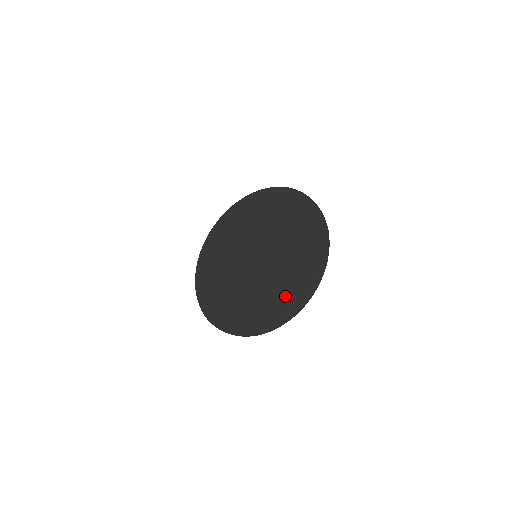
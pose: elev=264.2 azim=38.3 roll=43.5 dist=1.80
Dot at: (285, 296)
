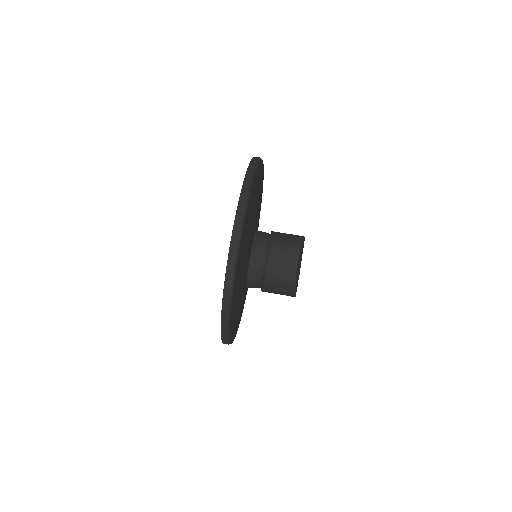
Dot at: occluded
